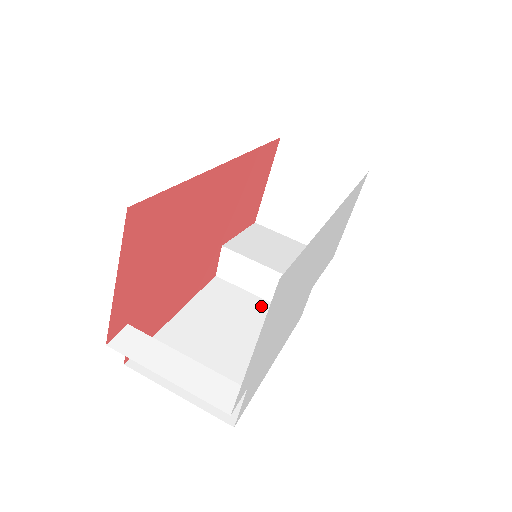
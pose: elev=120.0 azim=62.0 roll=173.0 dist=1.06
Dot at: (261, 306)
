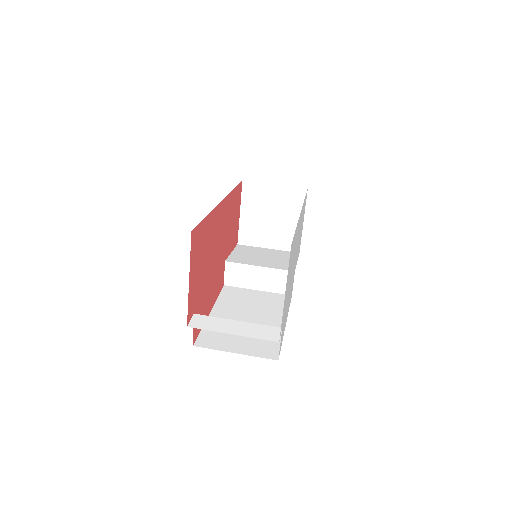
Dot at: (263, 295)
